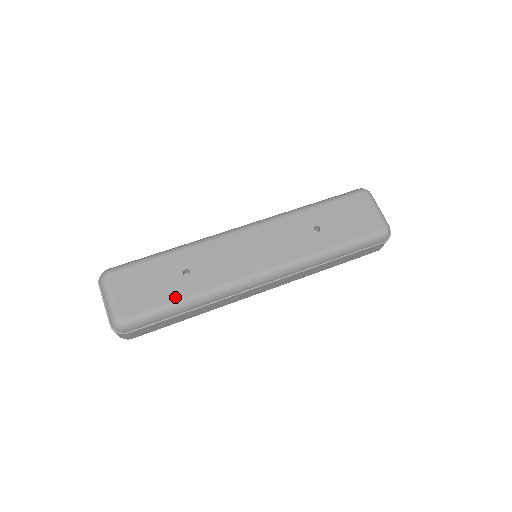
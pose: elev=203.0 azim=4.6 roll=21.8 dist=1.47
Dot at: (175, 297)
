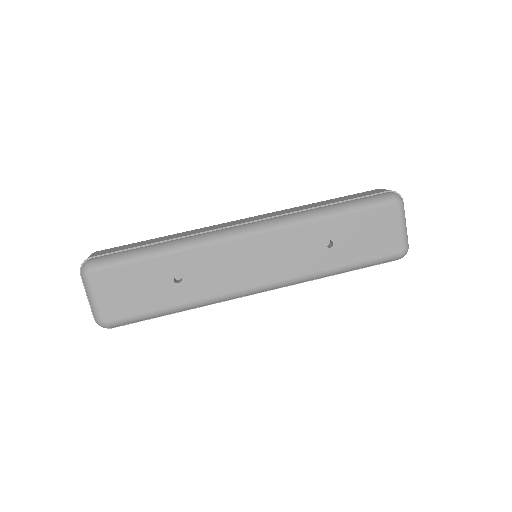
Dot at: (163, 305)
